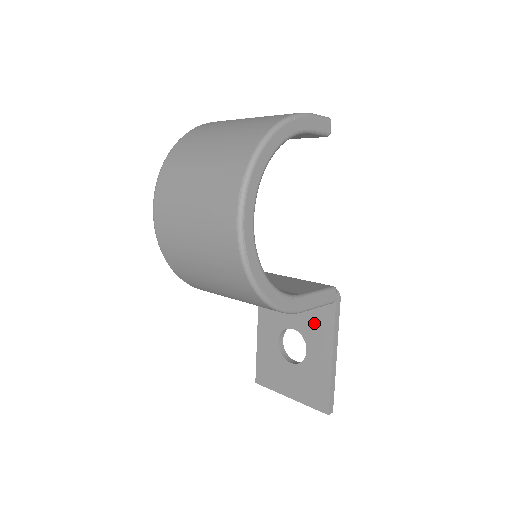
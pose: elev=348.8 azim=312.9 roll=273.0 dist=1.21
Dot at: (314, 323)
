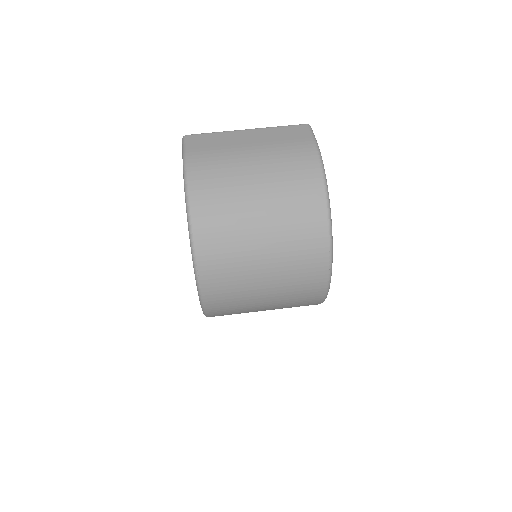
Dot at: occluded
